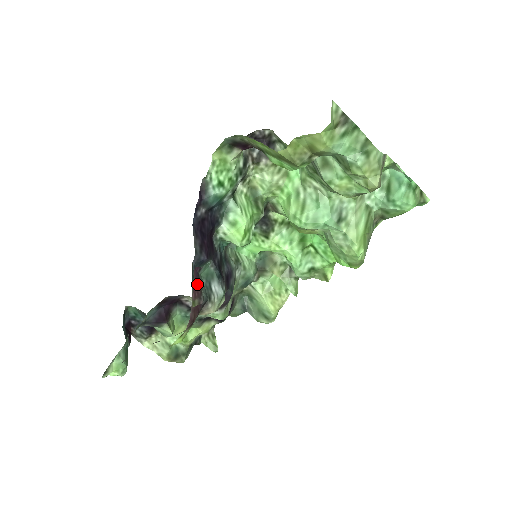
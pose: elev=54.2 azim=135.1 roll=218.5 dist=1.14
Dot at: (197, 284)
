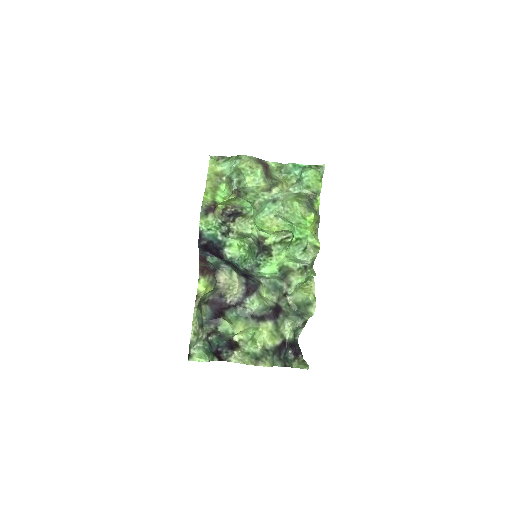
Dot at: (204, 261)
